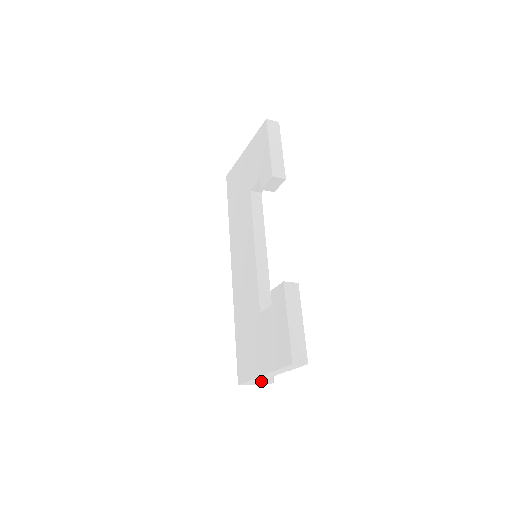
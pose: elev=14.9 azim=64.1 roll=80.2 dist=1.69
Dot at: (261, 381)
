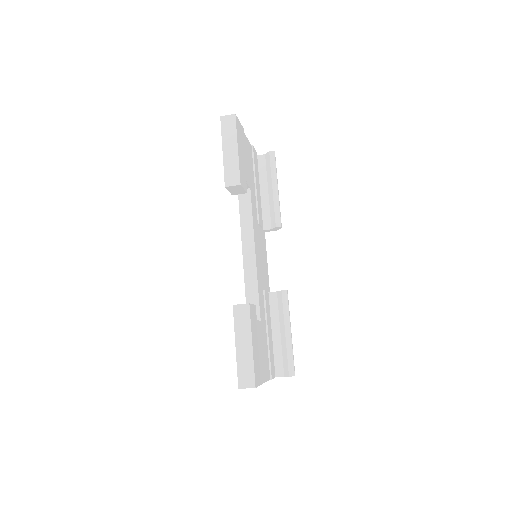
Dot at: (283, 374)
